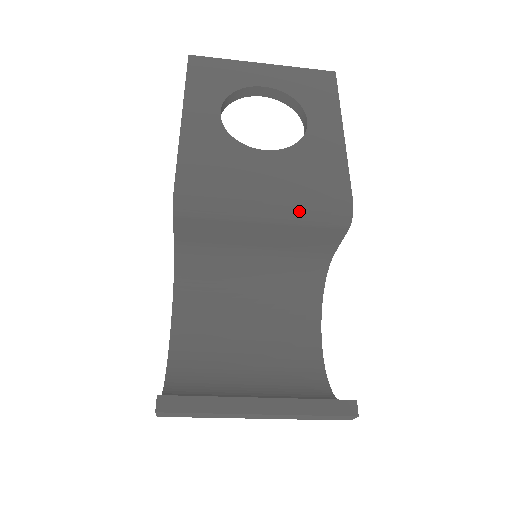
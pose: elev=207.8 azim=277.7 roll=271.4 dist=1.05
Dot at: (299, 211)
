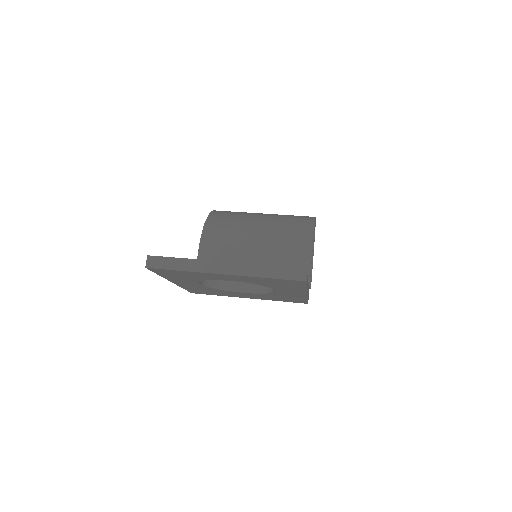
Dot at: occluded
